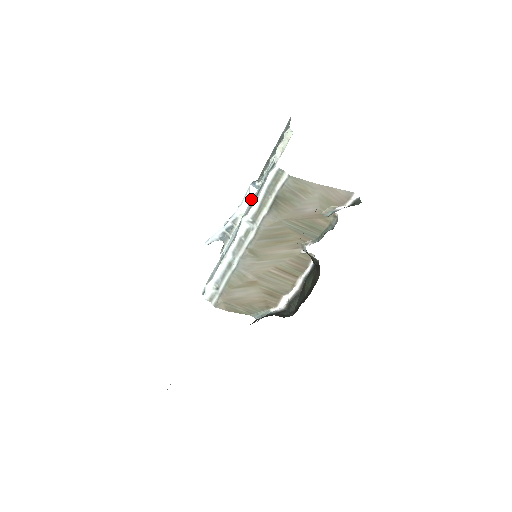
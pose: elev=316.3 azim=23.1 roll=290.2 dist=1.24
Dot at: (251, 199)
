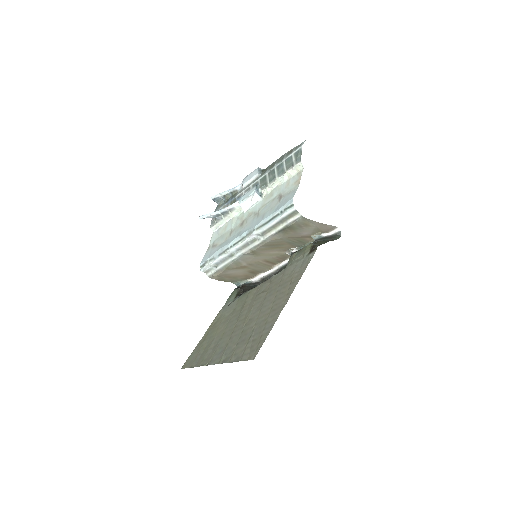
Dot at: (252, 201)
